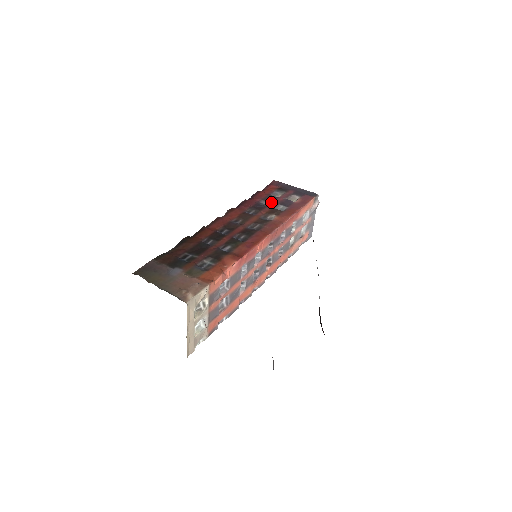
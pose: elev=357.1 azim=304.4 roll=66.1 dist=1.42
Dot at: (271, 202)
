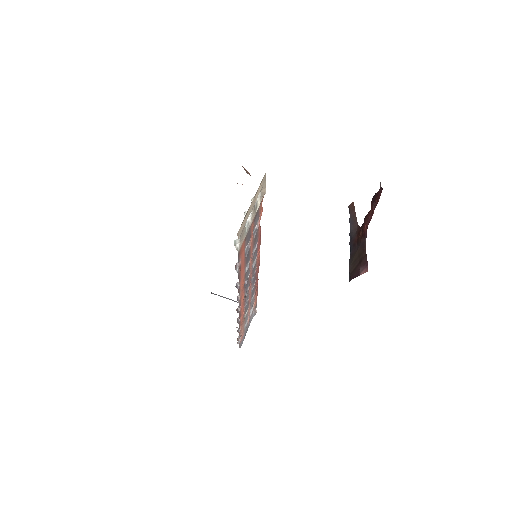
Dot at: occluded
